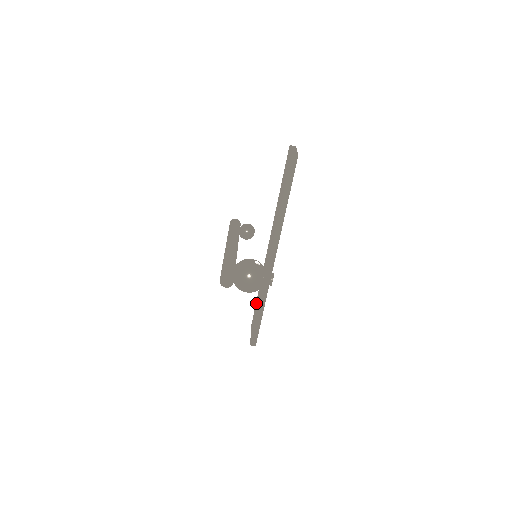
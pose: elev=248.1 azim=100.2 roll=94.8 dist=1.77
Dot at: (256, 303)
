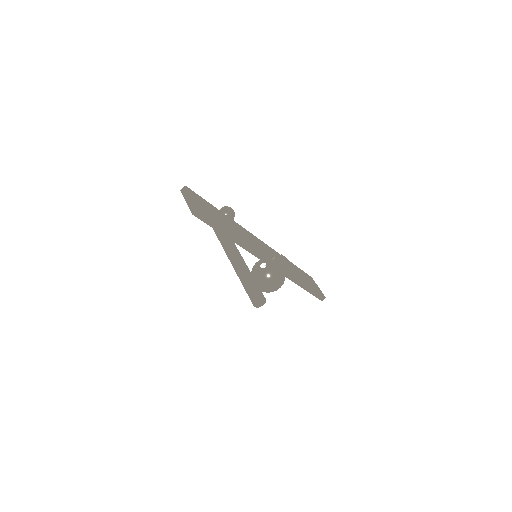
Dot at: occluded
